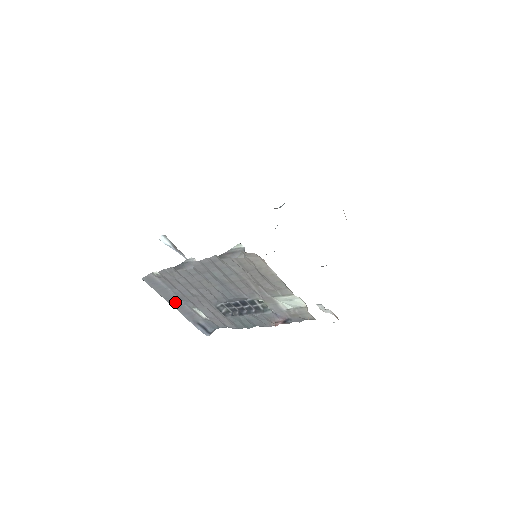
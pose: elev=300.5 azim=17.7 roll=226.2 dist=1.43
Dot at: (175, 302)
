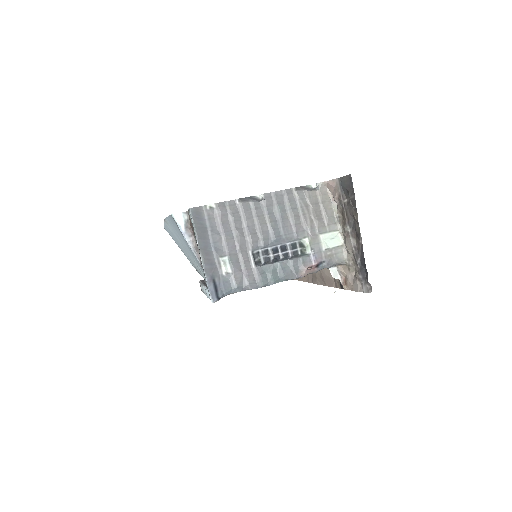
Dot at: (206, 246)
